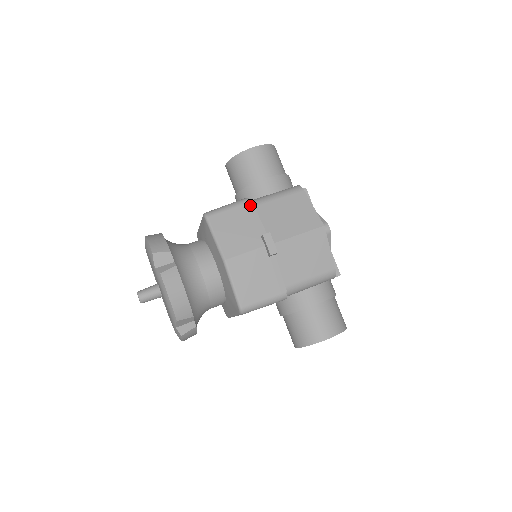
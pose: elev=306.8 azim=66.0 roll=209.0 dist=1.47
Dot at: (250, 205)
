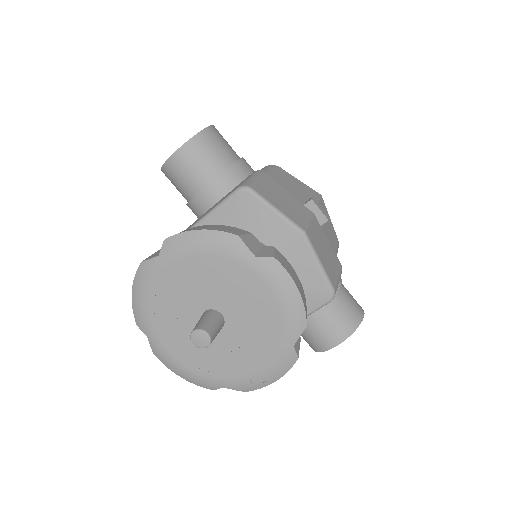
Dot at: (270, 176)
